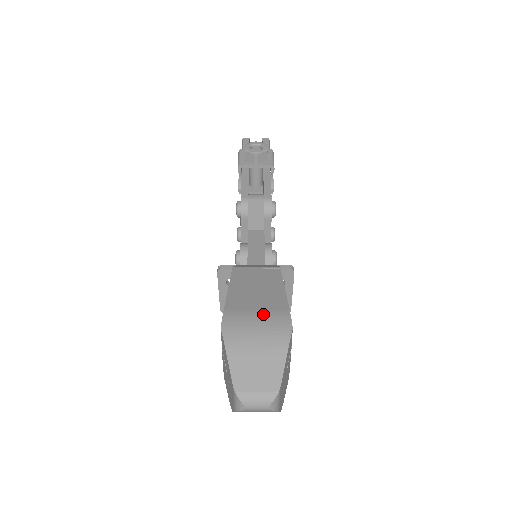
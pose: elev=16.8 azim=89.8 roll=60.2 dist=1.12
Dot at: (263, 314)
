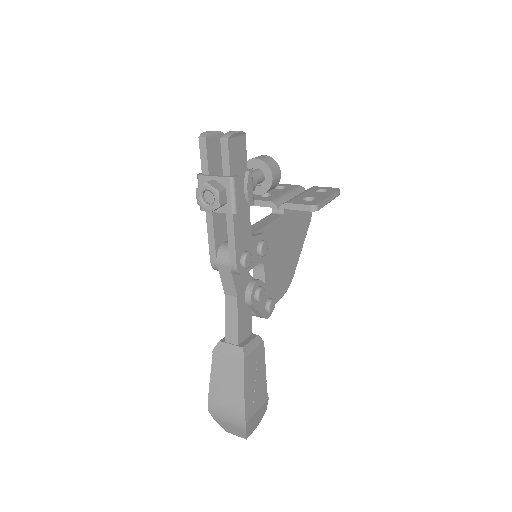
Dot at: (229, 409)
